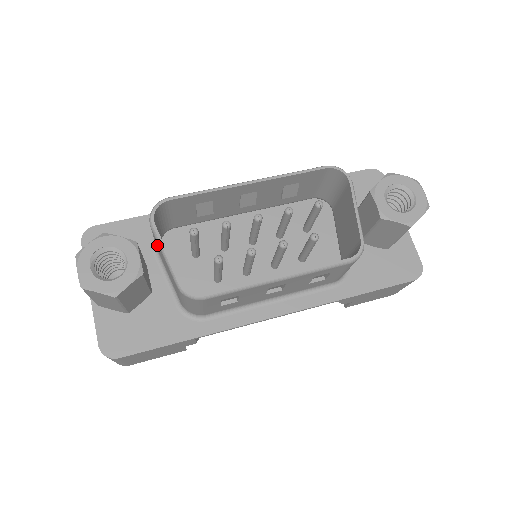
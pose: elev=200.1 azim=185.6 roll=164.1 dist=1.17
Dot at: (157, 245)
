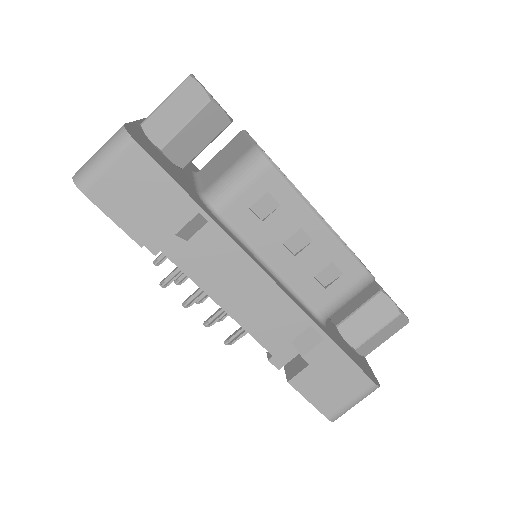
Dot at: (227, 148)
